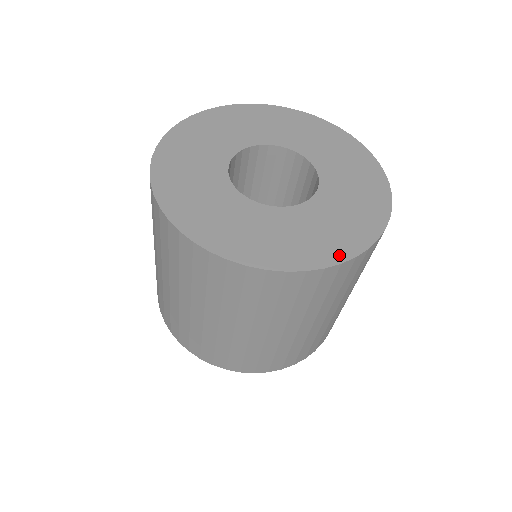
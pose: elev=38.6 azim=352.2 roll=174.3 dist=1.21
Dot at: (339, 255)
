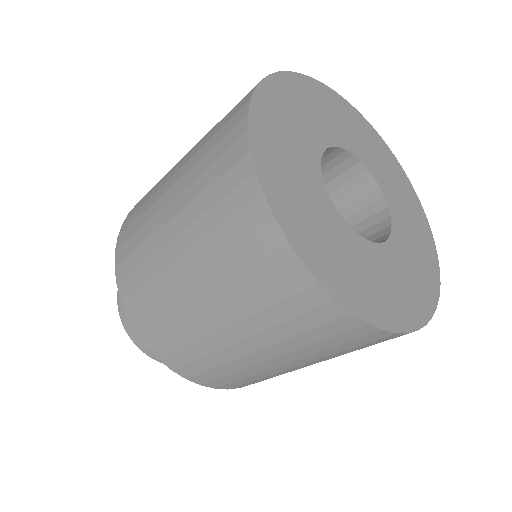
Dot at: (371, 314)
